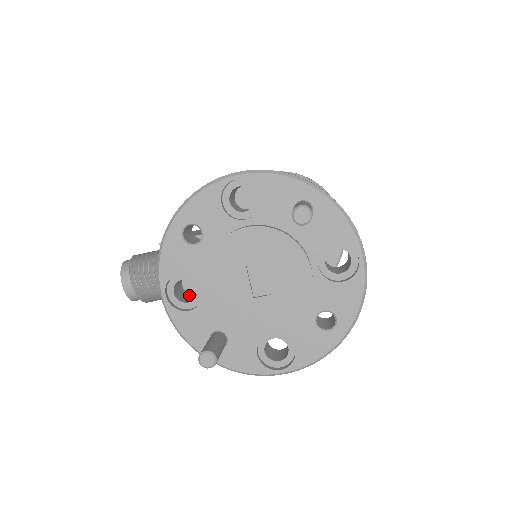
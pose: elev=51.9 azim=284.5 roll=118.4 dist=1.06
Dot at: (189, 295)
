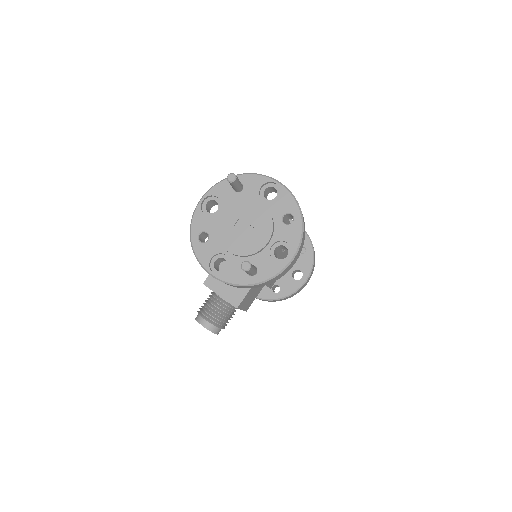
Dot at: occluded
